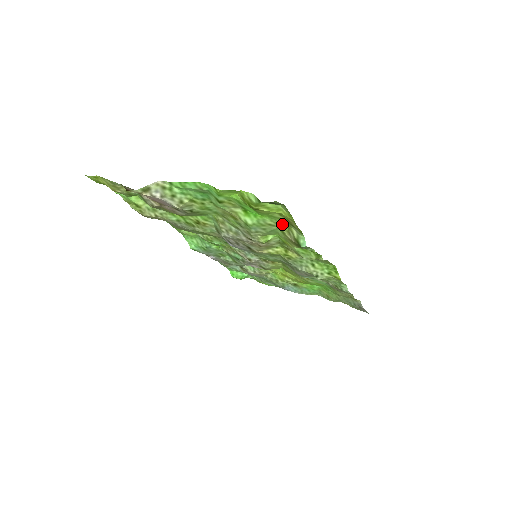
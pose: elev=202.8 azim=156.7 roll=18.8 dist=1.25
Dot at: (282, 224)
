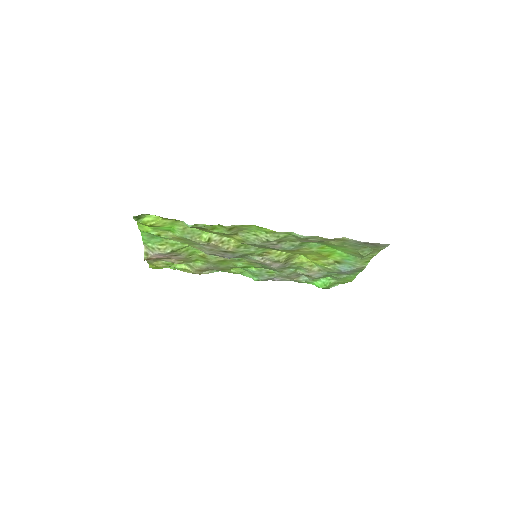
Dot at: (184, 224)
